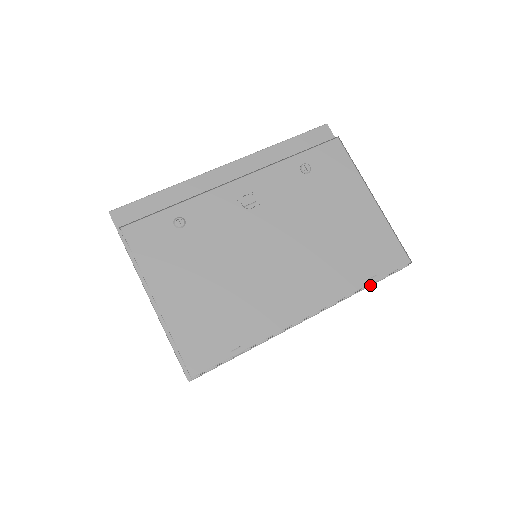
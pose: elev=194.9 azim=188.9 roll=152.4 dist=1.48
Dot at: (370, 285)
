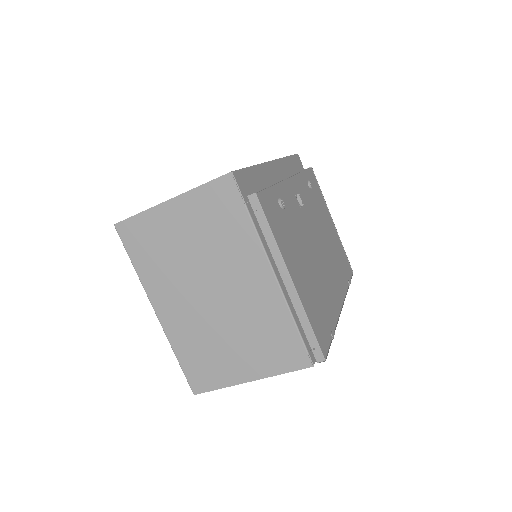
Dot at: occluded
